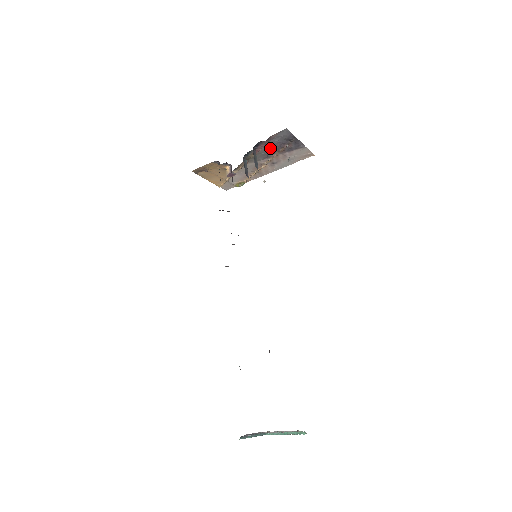
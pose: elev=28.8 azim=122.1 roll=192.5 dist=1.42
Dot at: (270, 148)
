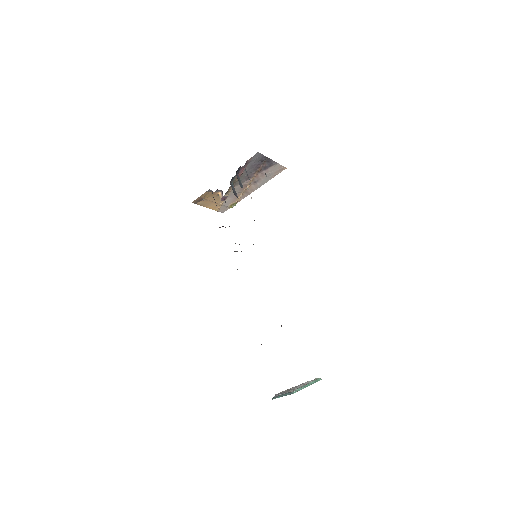
Dot at: (249, 170)
